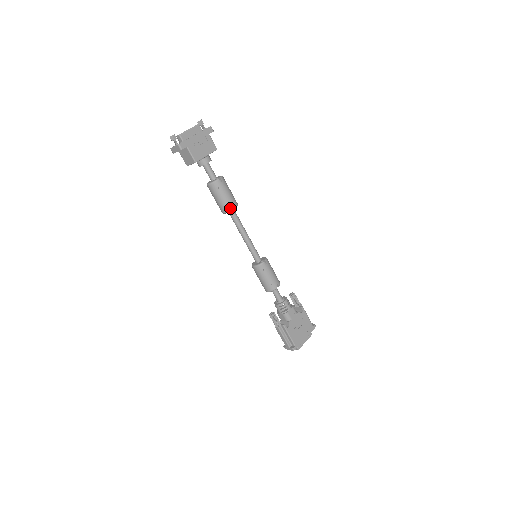
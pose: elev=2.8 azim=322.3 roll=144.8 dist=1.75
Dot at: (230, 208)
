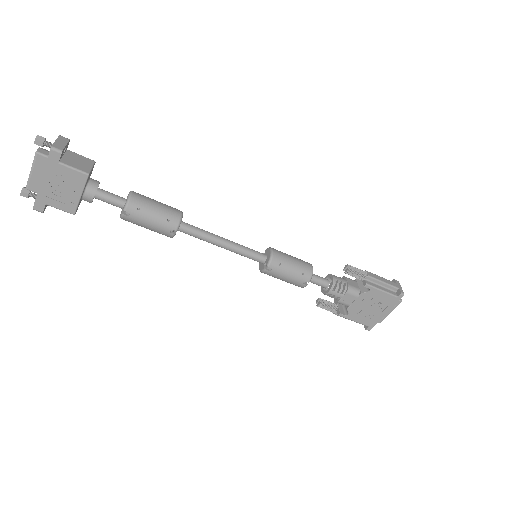
Dot at: (169, 235)
